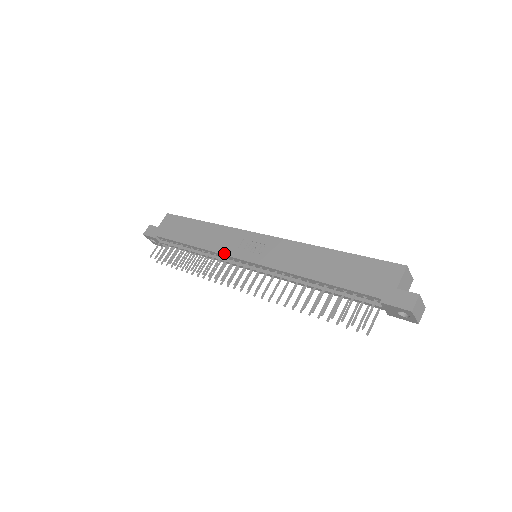
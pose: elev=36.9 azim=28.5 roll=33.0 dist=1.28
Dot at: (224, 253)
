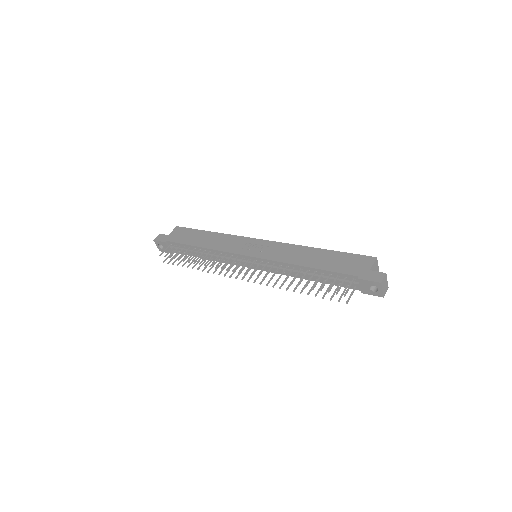
Dot at: (230, 251)
